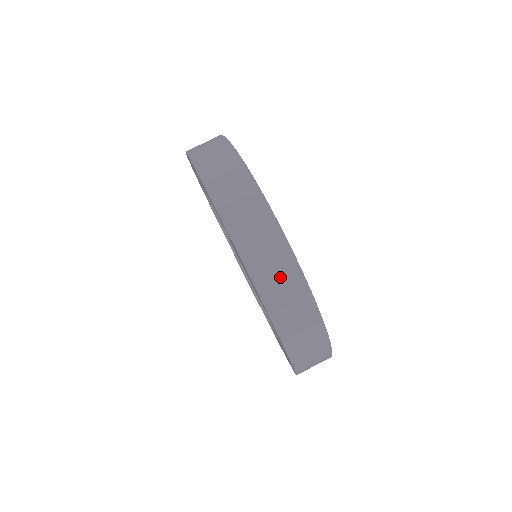
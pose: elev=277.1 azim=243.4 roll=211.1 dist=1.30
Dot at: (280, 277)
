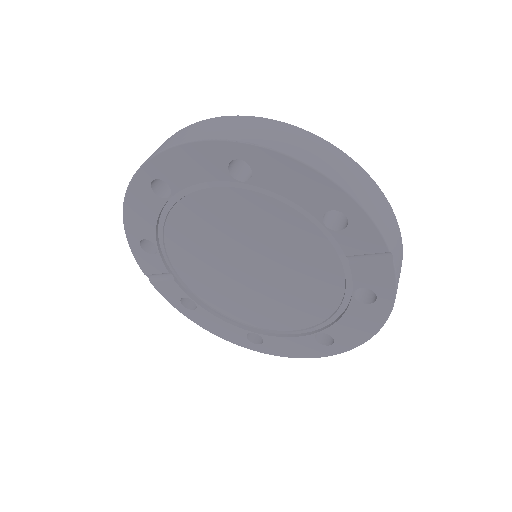
Dot at: (321, 152)
